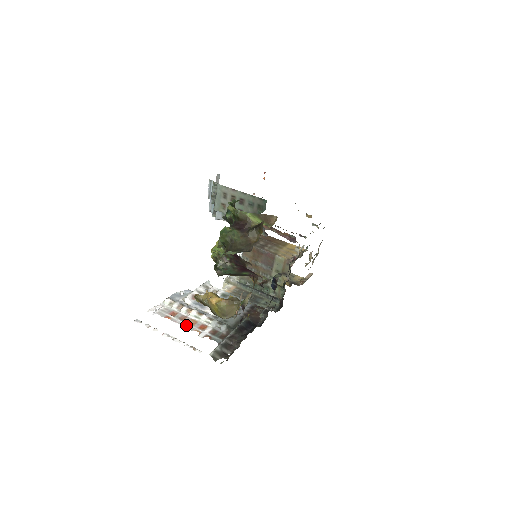
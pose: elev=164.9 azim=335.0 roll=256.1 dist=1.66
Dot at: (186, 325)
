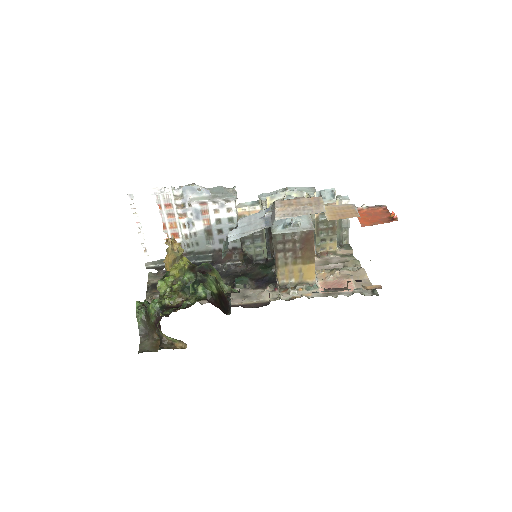
Dot at: (165, 225)
